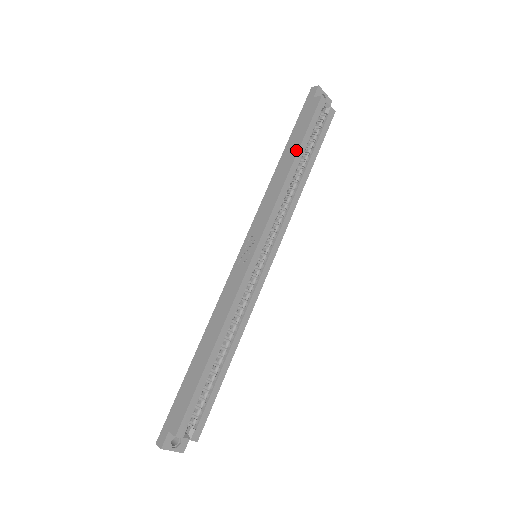
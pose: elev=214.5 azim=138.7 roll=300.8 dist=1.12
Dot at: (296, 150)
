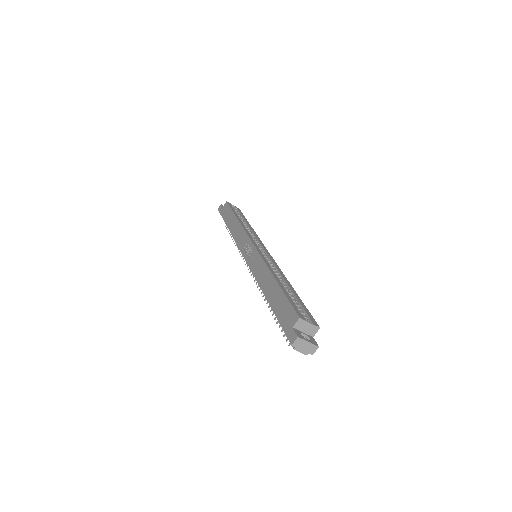
Dot at: (233, 216)
